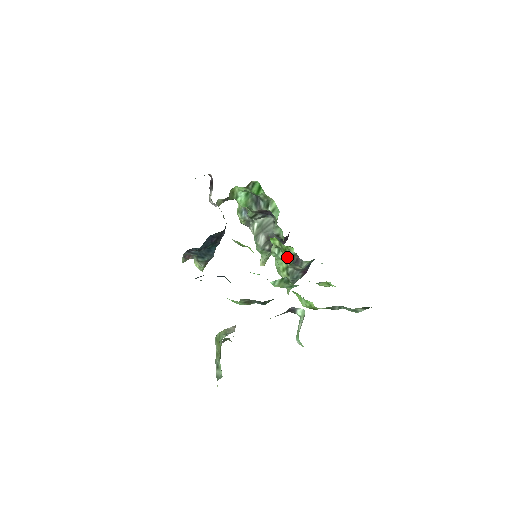
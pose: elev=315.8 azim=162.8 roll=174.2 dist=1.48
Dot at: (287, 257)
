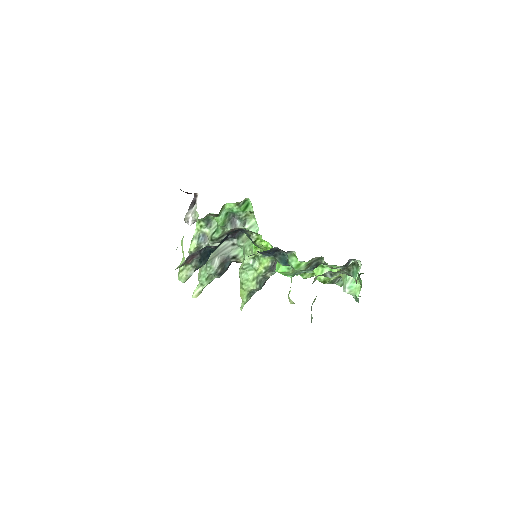
Dot at: (266, 263)
